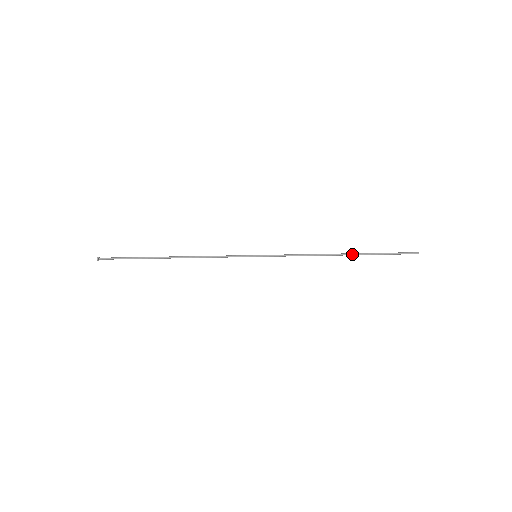
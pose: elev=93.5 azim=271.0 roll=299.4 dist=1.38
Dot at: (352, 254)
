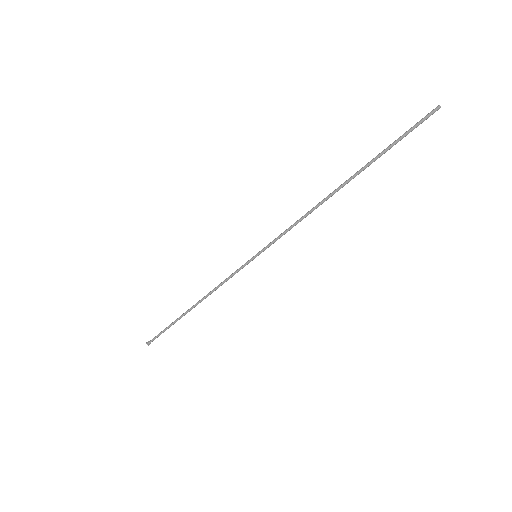
Dot at: (351, 178)
